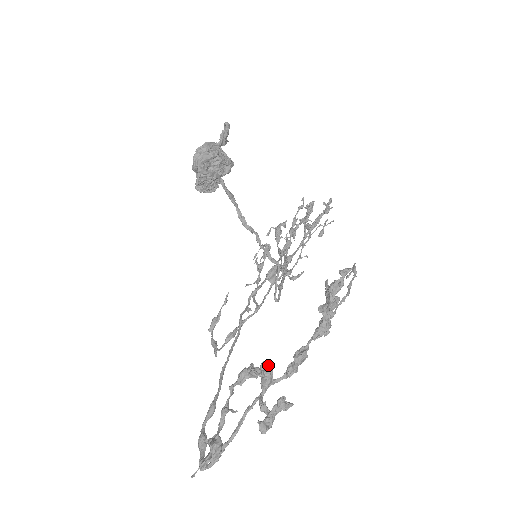
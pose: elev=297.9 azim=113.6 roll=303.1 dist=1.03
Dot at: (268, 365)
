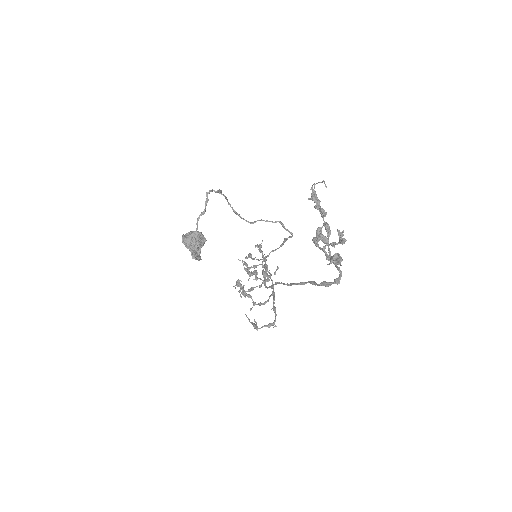
Dot at: occluded
